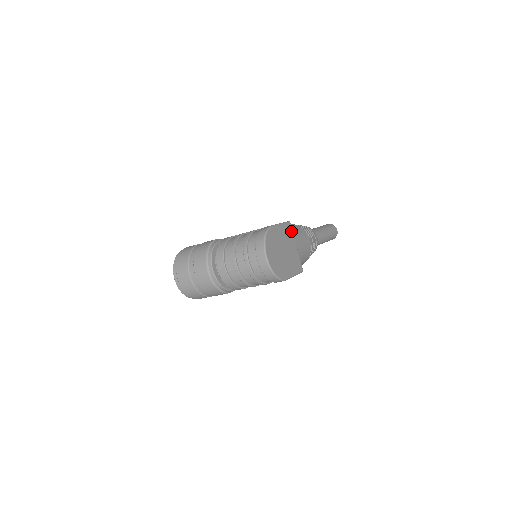
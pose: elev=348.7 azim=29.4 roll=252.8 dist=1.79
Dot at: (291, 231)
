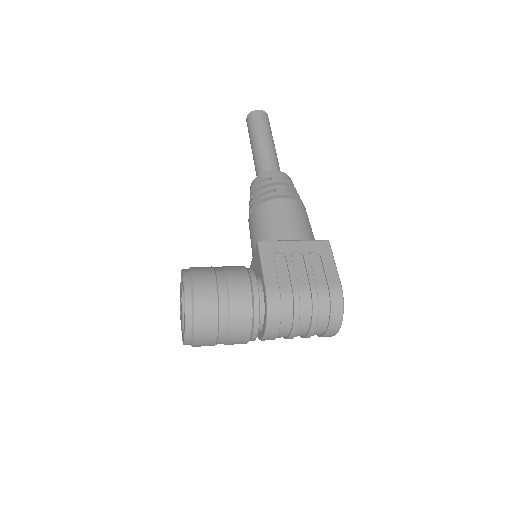
Dot at: occluded
